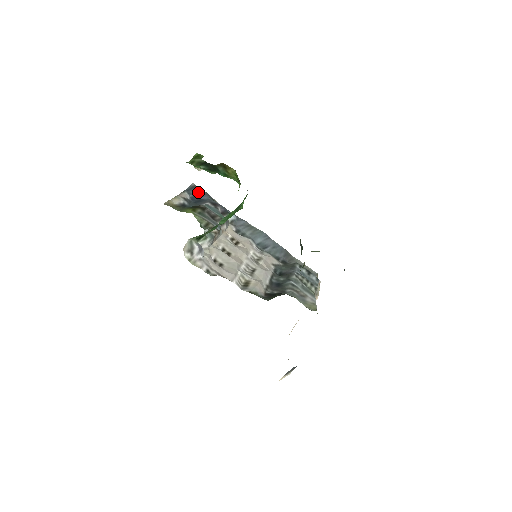
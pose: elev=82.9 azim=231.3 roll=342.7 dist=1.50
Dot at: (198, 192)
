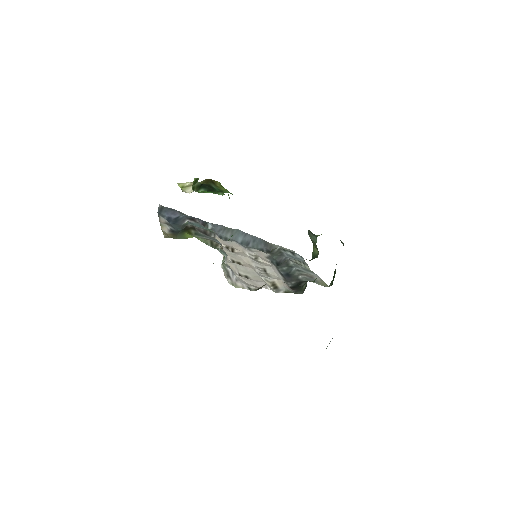
Dot at: (168, 212)
